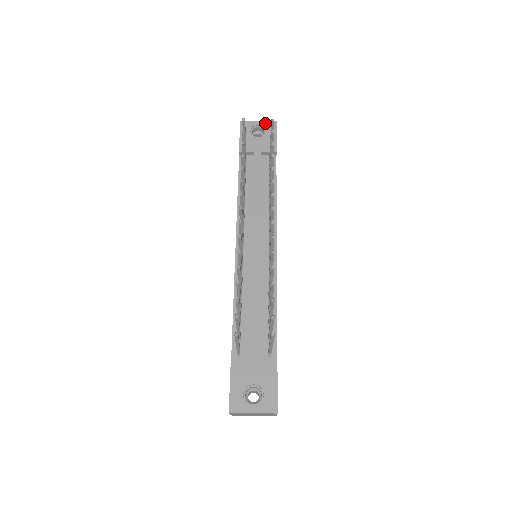
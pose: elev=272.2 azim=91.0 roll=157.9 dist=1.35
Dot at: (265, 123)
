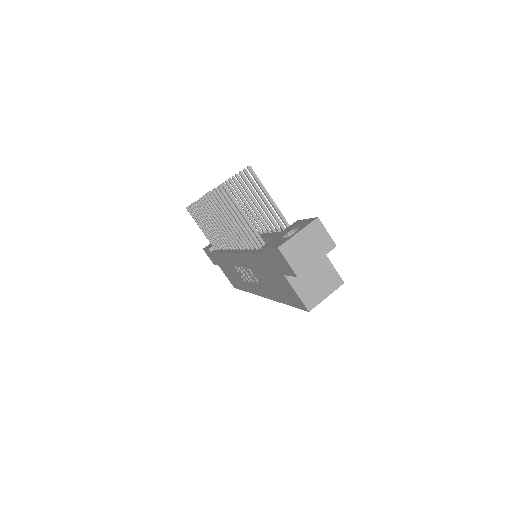
Dot at: occluded
